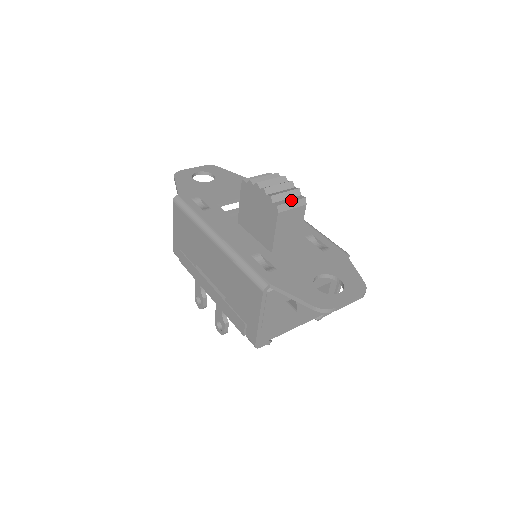
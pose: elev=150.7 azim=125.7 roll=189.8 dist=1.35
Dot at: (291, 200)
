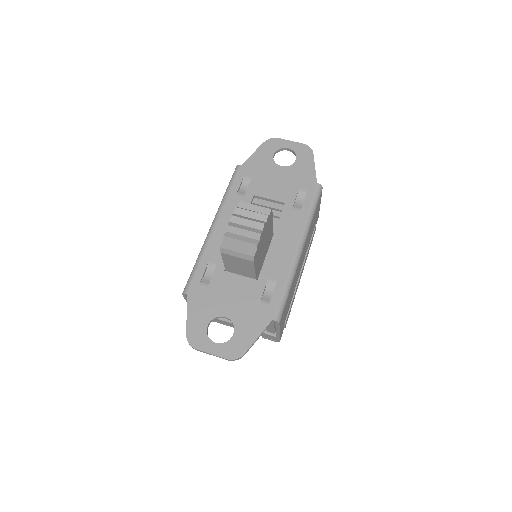
Dot at: (239, 250)
